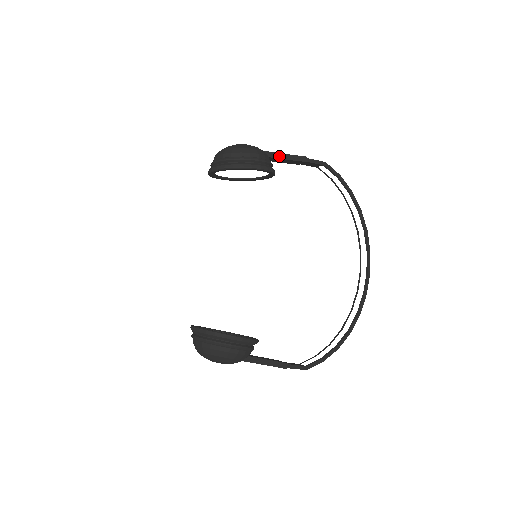
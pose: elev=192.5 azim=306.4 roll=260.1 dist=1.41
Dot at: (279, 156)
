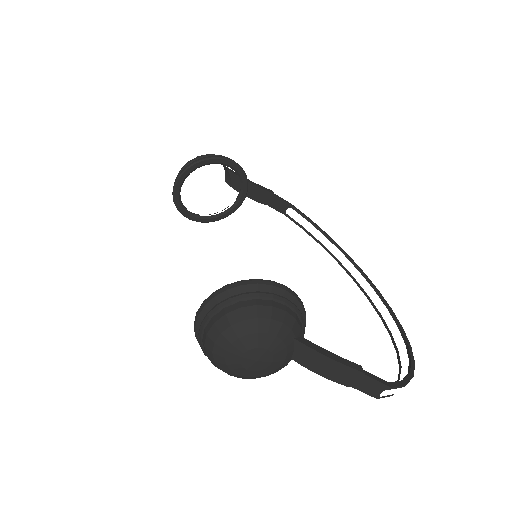
Dot at: occluded
